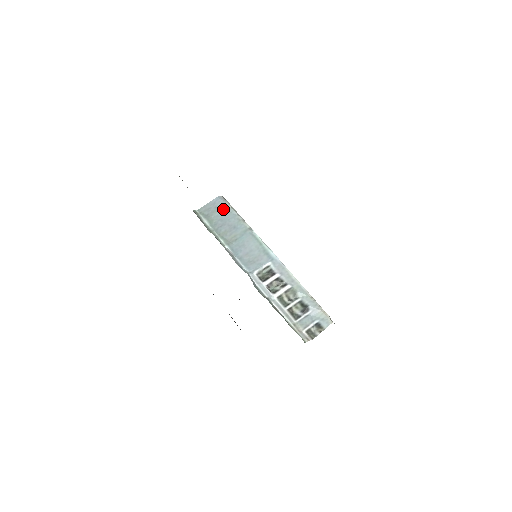
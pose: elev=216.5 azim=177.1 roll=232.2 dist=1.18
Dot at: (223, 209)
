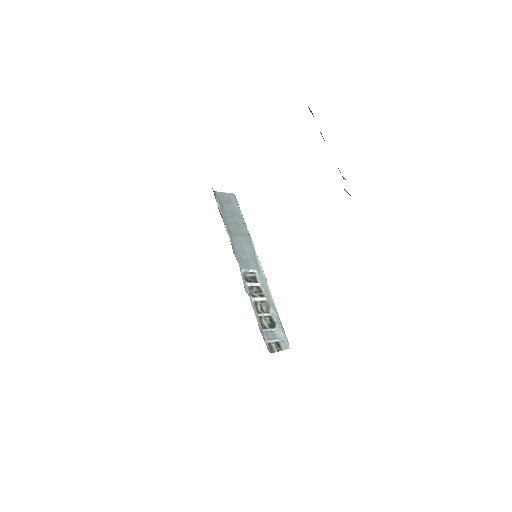
Dot at: (233, 205)
